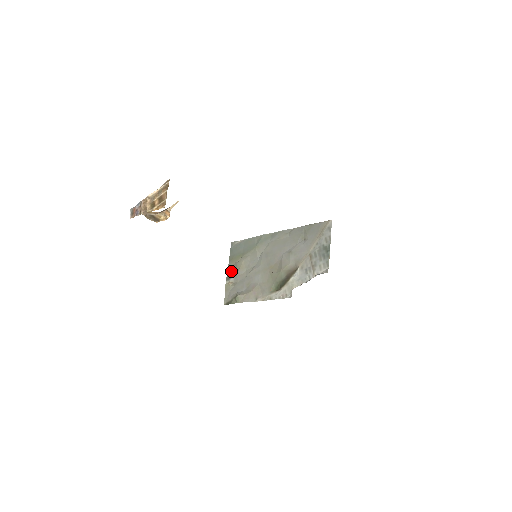
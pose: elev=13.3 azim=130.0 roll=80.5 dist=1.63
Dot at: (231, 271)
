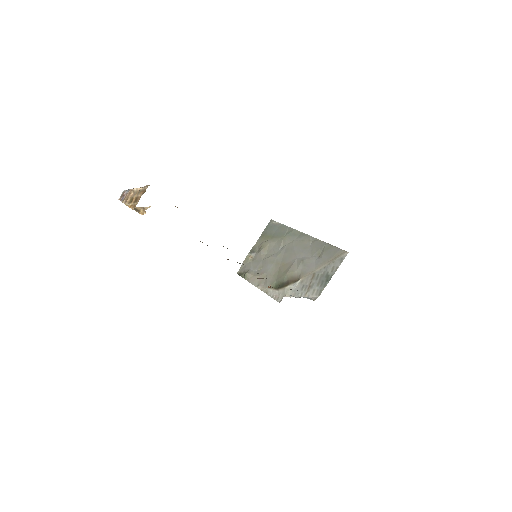
Dot at: (257, 246)
